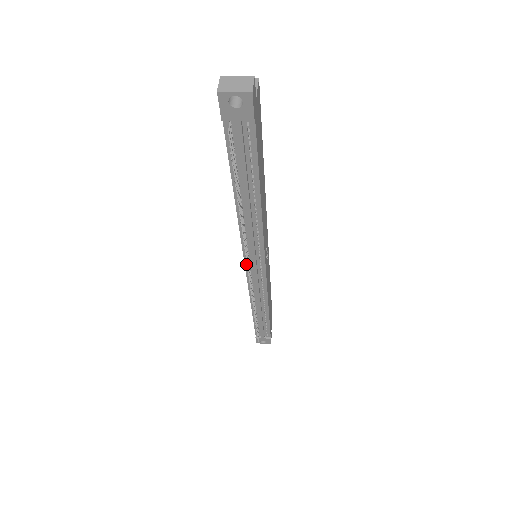
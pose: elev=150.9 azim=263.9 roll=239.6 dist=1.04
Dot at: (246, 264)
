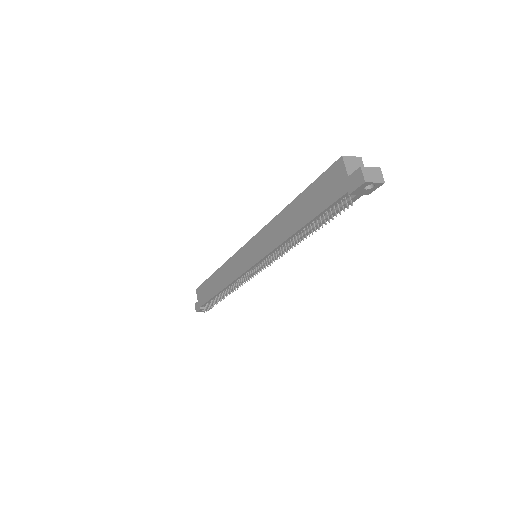
Dot at: (254, 265)
